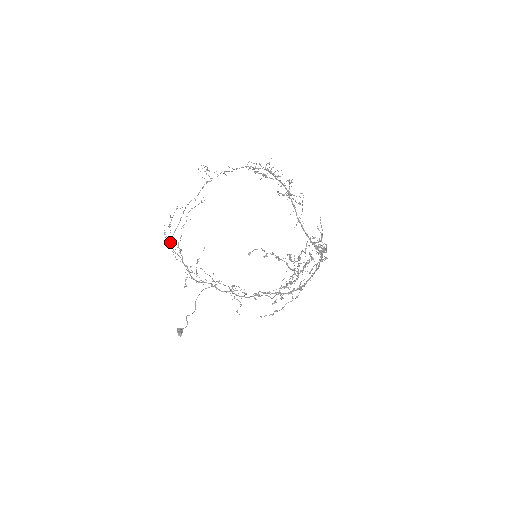
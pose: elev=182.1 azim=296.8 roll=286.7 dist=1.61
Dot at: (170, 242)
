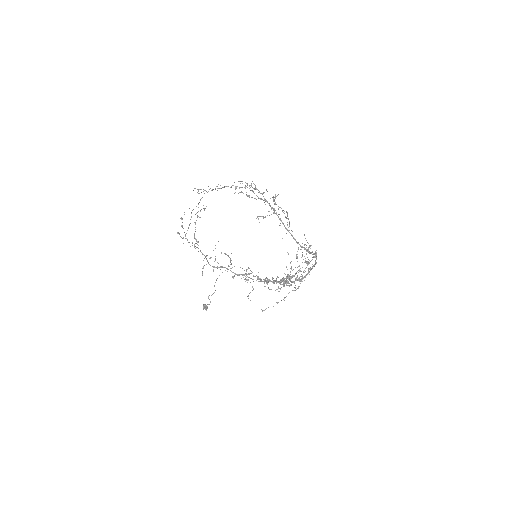
Dot at: (185, 238)
